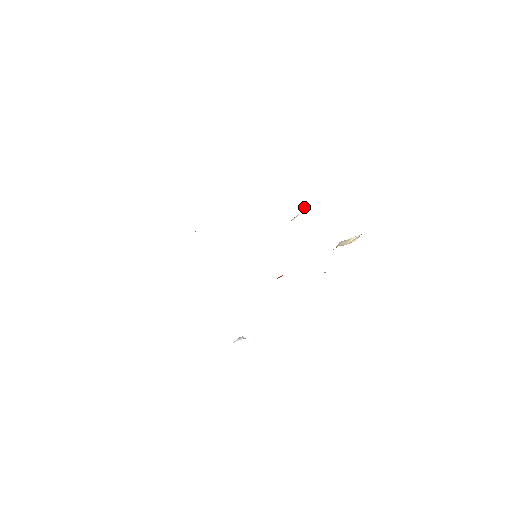
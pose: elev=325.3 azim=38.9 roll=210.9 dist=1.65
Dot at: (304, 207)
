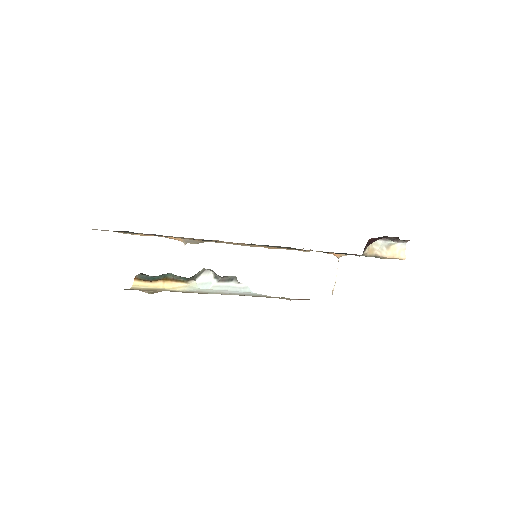
Dot at: occluded
